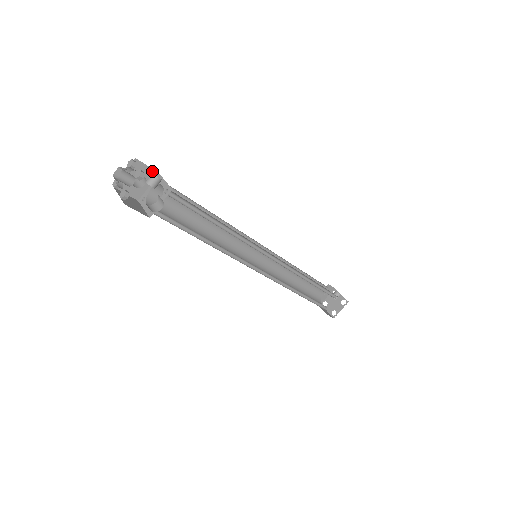
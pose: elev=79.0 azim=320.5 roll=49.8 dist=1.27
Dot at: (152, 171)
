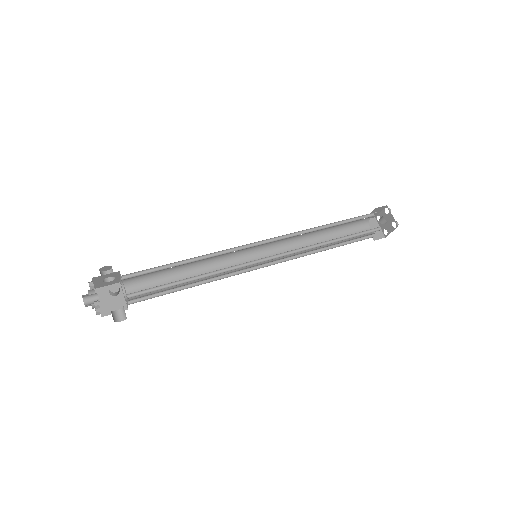
Dot at: (113, 273)
